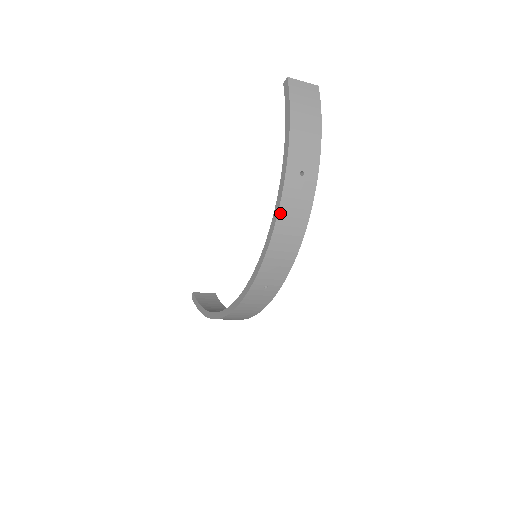
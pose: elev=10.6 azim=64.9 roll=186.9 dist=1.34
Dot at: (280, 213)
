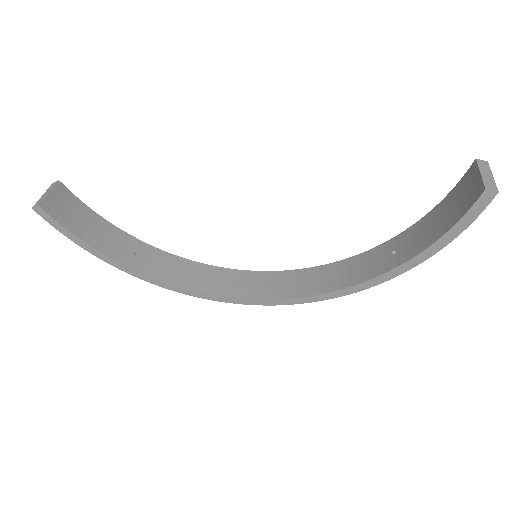
Dot at: (359, 289)
